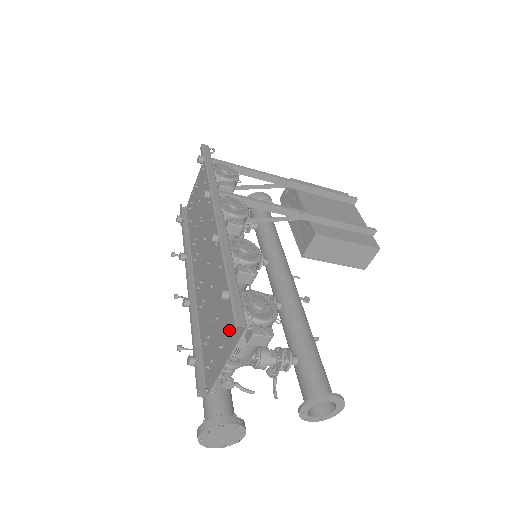
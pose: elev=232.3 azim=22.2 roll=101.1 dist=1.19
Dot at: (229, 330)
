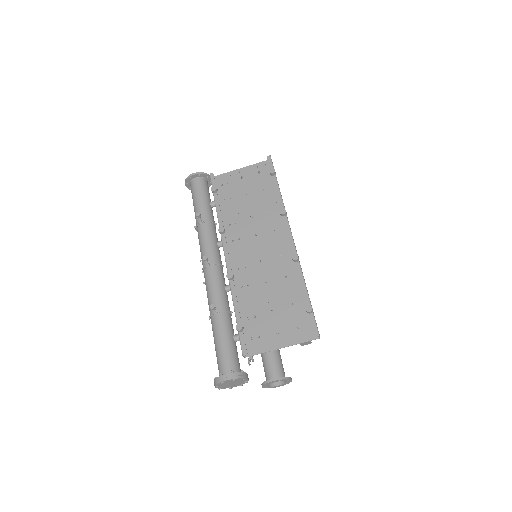
Dot at: (293, 328)
